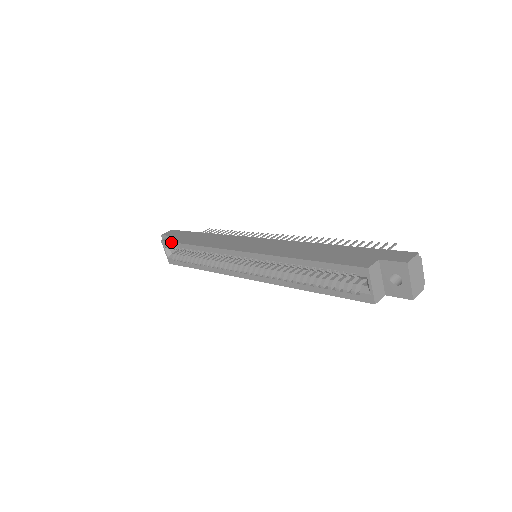
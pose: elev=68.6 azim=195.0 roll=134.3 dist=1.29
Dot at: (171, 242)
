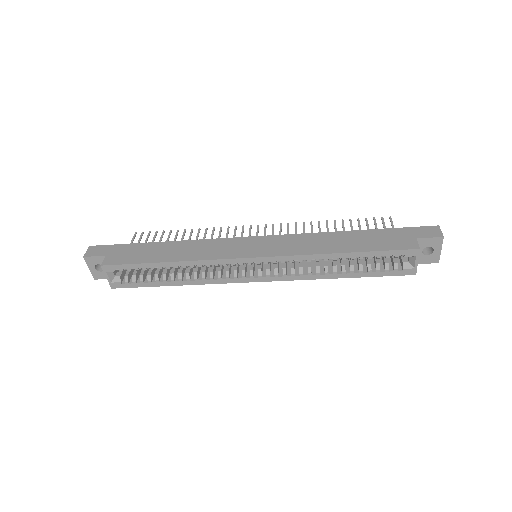
Dot at: (124, 264)
